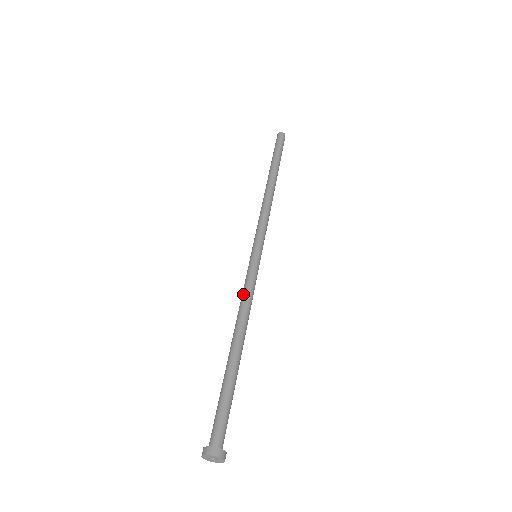
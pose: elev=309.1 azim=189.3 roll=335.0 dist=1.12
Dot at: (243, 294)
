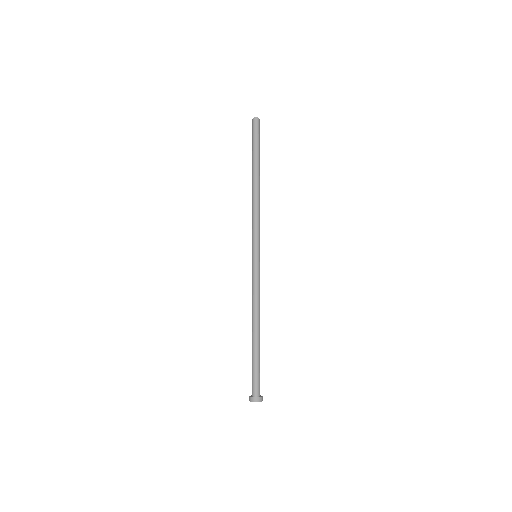
Dot at: (252, 292)
